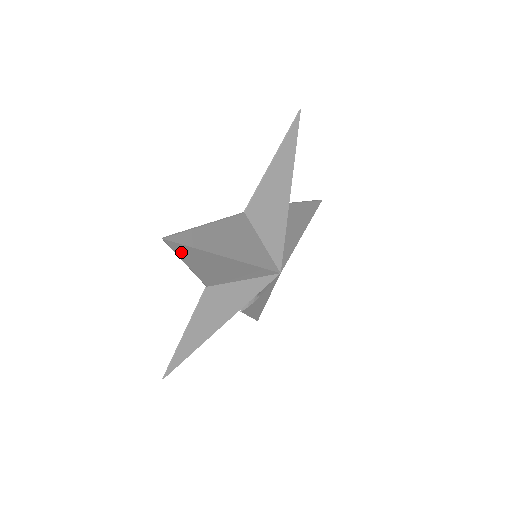
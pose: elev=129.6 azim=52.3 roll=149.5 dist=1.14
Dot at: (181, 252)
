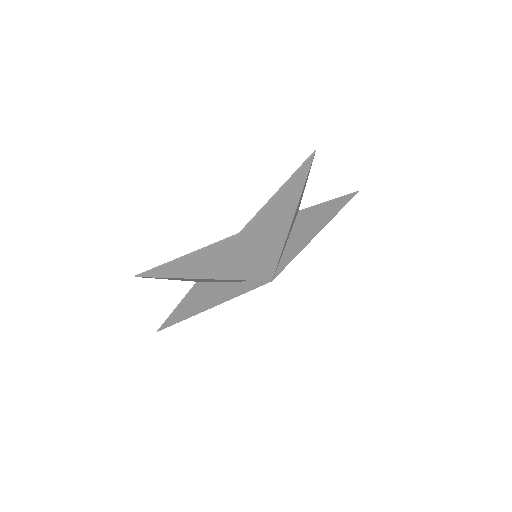
Dot at: (159, 278)
